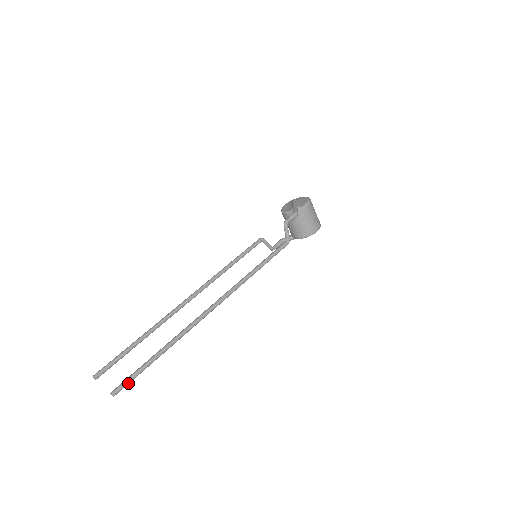
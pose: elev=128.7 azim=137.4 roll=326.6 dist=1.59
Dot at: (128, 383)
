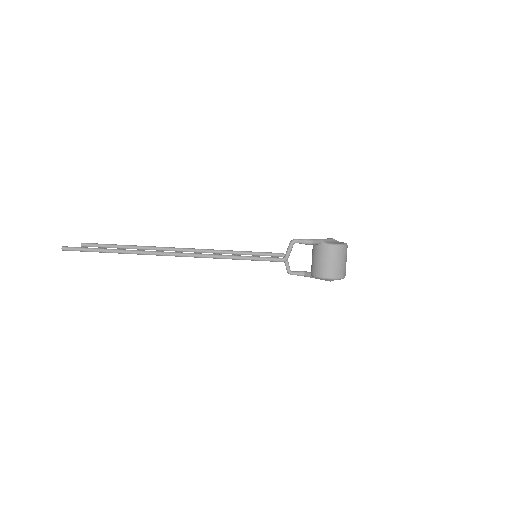
Dot at: (77, 250)
